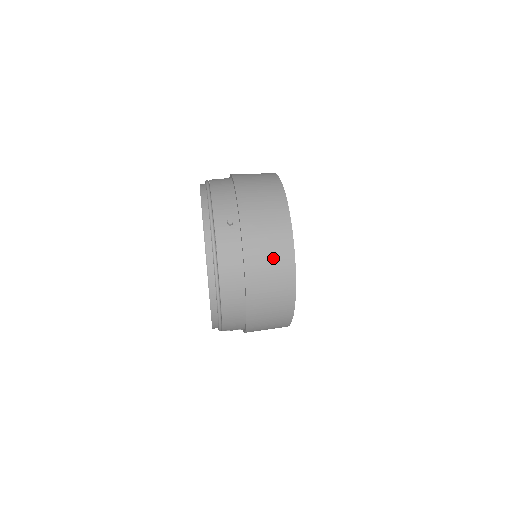
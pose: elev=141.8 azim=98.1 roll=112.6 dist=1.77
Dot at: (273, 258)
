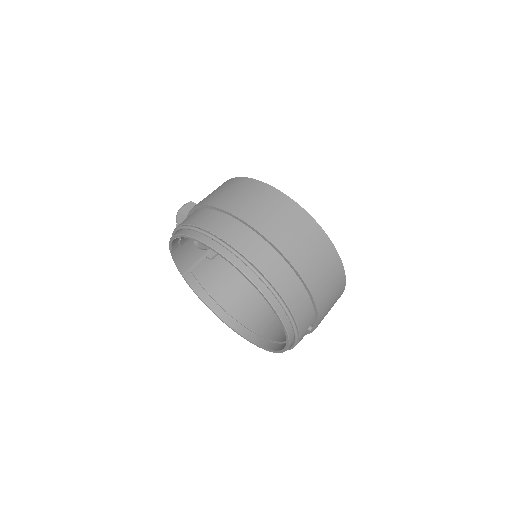
Dot at: occluded
